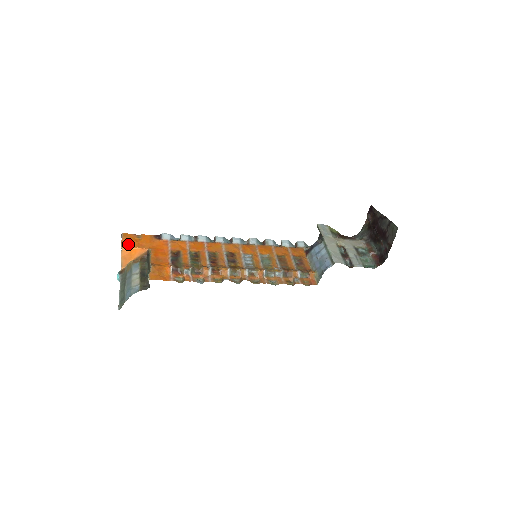
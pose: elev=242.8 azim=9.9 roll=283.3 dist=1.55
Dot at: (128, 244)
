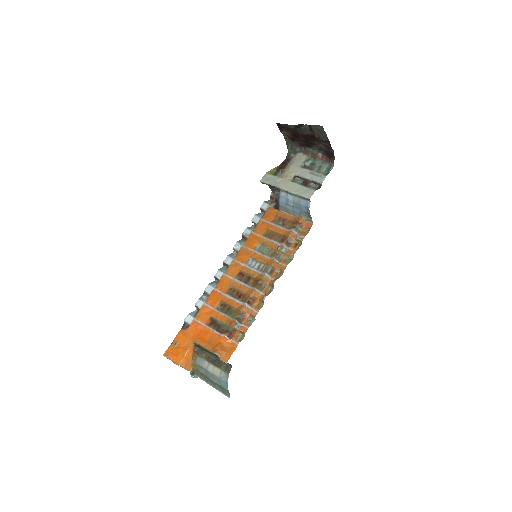
Dot at: (178, 357)
